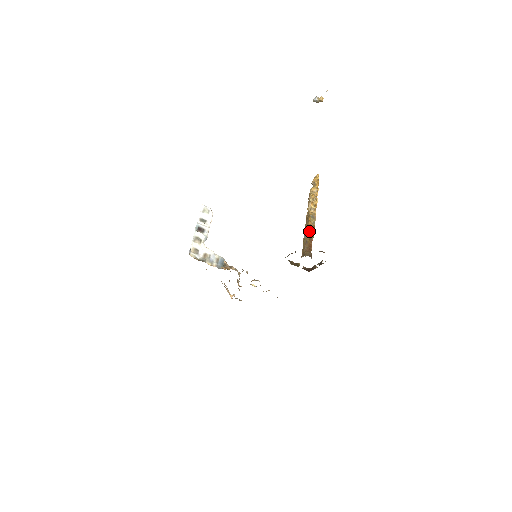
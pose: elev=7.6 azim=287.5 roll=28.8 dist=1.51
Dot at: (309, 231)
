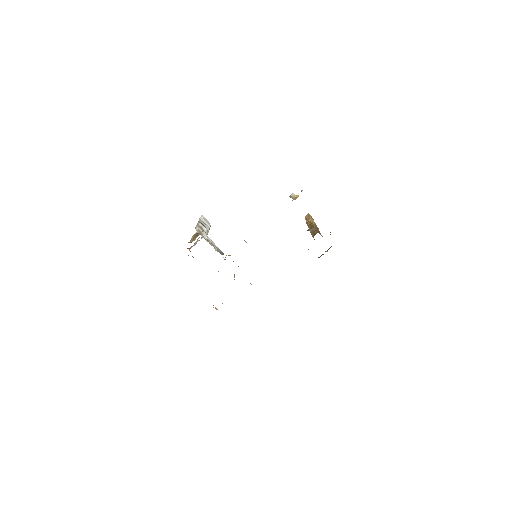
Dot at: (315, 227)
